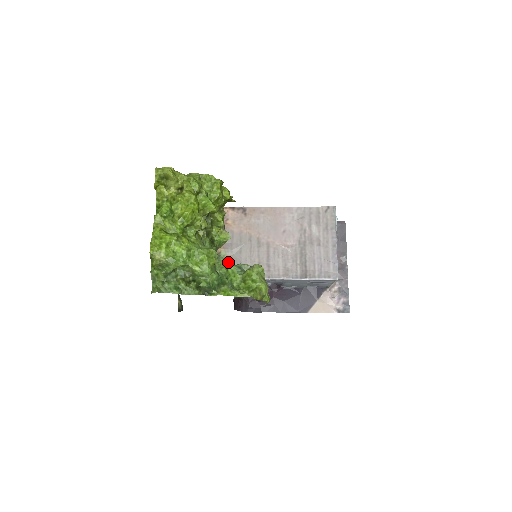
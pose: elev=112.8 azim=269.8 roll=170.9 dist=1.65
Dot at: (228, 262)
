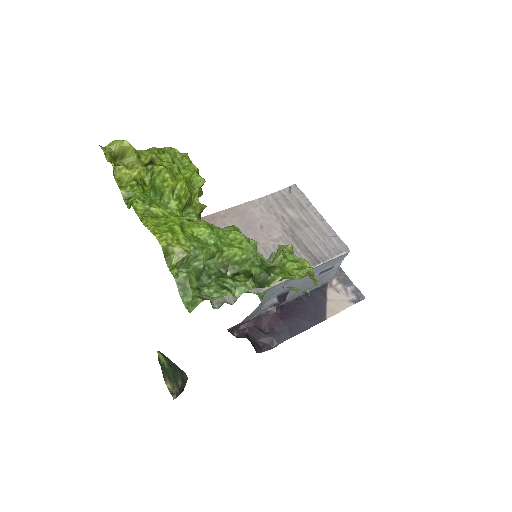
Dot at: (256, 243)
